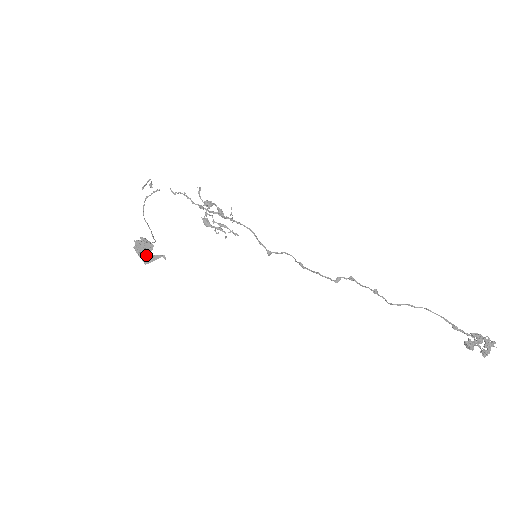
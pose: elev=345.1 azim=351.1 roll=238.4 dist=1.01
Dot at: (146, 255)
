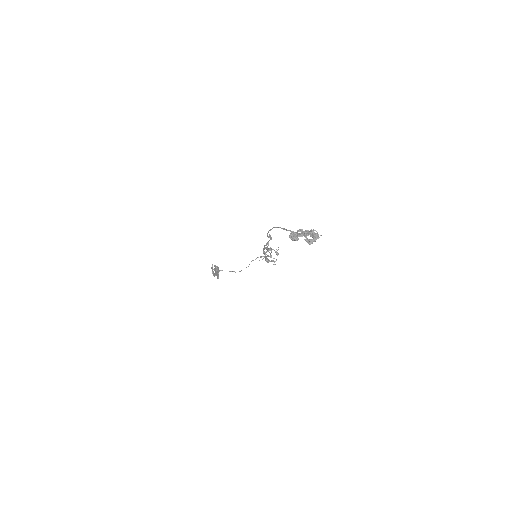
Dot at: (214, 273)
